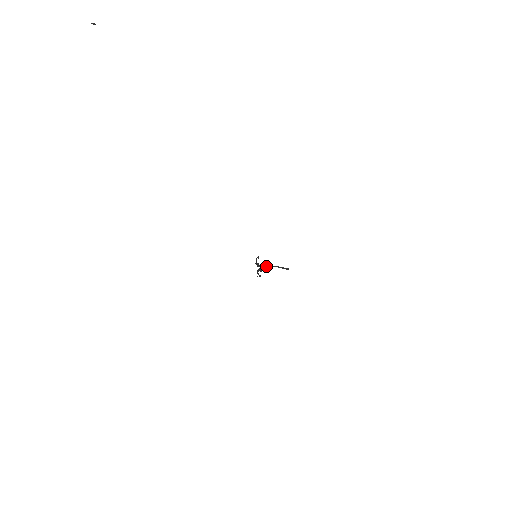
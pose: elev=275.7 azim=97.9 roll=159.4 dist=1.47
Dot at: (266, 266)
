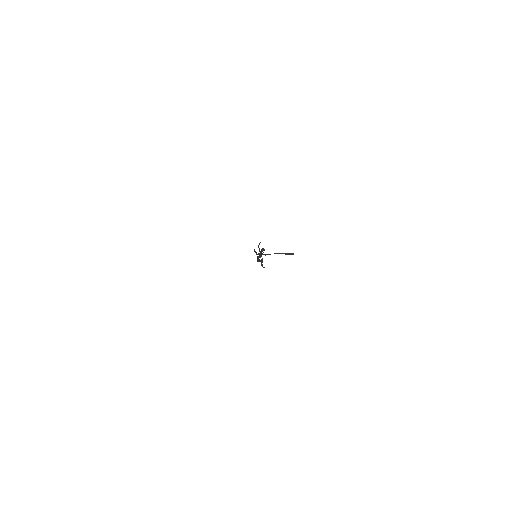
Dot at: occluded
